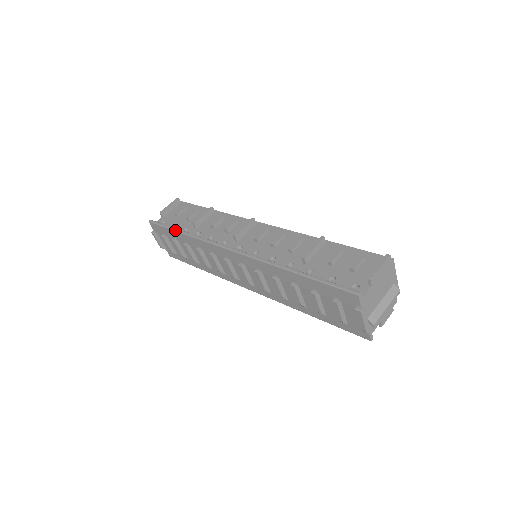
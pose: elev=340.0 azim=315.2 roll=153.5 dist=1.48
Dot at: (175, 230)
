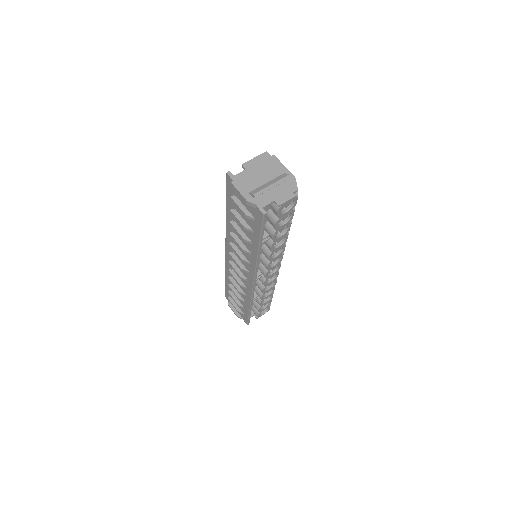
Dot at: (225, 280)
